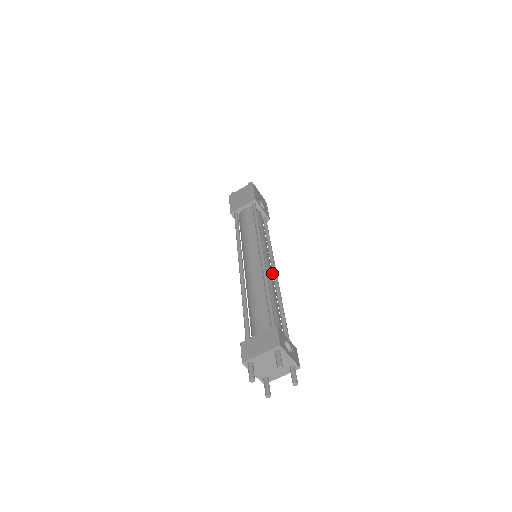
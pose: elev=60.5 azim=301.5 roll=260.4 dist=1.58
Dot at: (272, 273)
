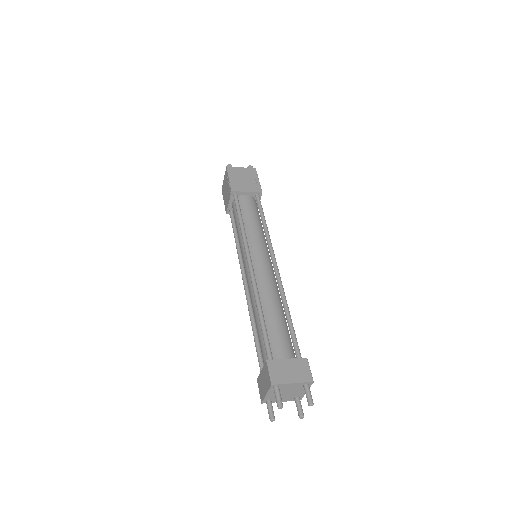
Dot at: occluded
